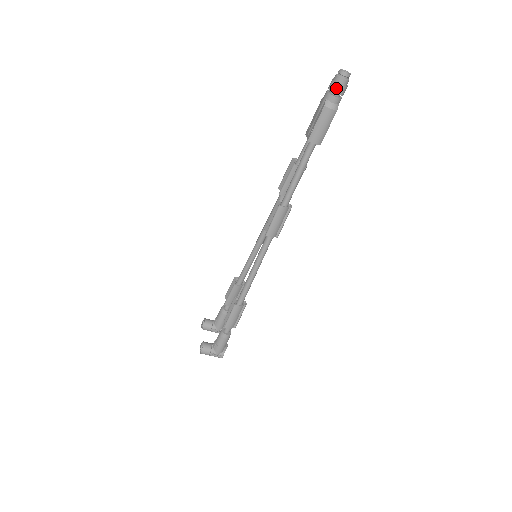
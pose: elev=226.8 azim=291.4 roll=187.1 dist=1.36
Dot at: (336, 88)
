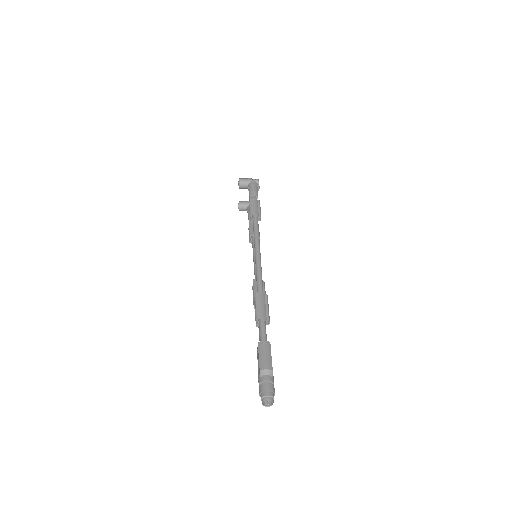
Dot at: occluded
